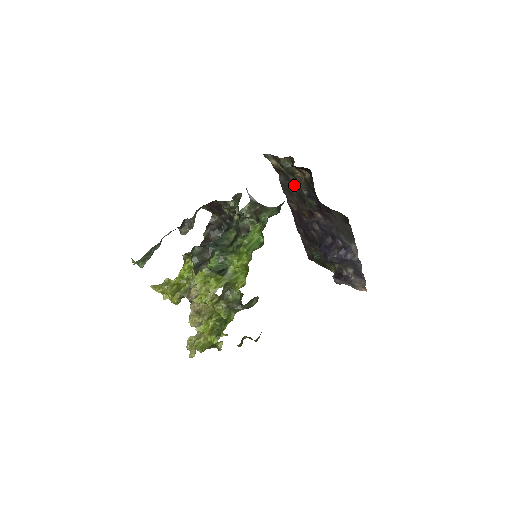
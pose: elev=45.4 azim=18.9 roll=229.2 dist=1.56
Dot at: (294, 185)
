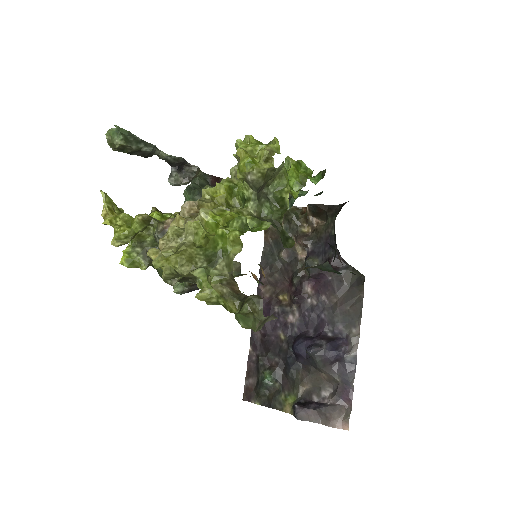
Dot at: (287, 250)
